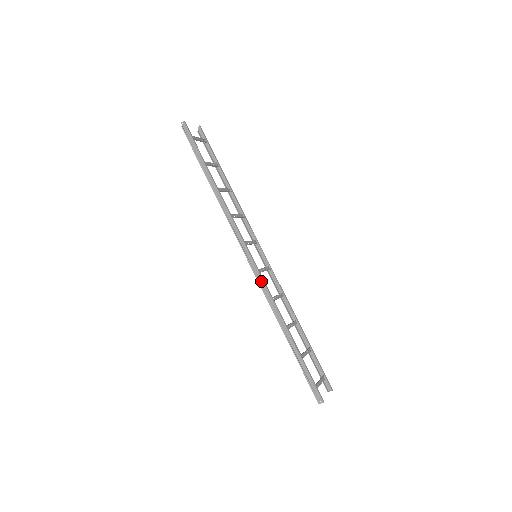
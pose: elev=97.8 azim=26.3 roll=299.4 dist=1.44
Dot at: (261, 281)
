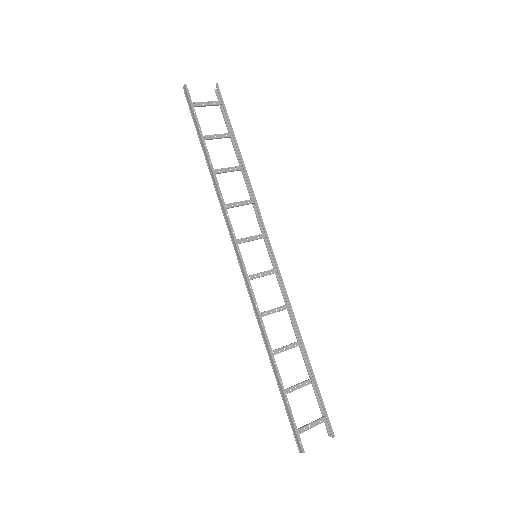
Dot at: (249, 291)
